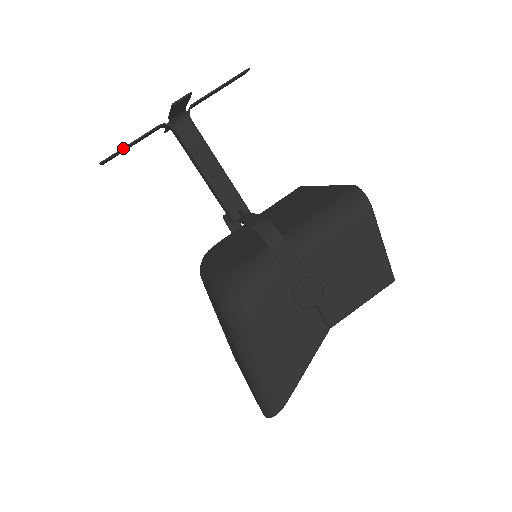
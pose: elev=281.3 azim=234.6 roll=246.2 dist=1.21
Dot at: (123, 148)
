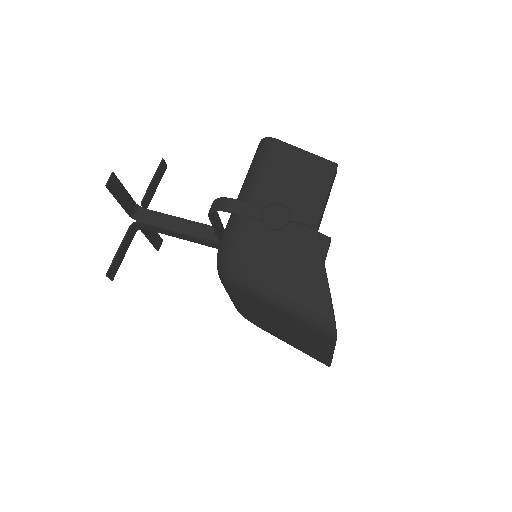
Dot at: (115, 256)
